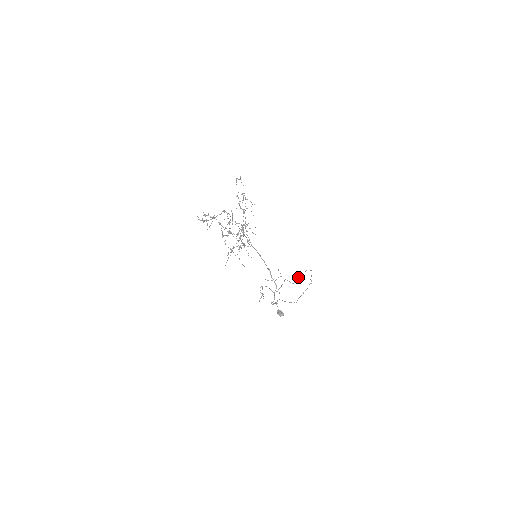
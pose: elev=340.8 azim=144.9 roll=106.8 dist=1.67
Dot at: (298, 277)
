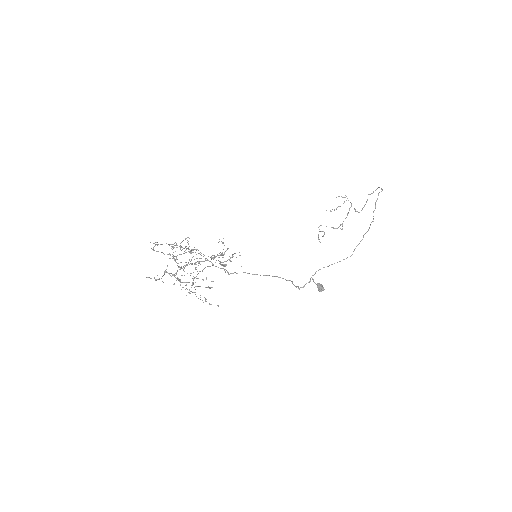
Dot at: (366, 201)
